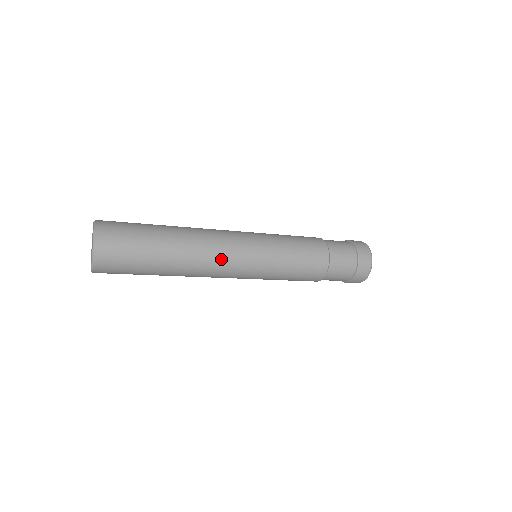
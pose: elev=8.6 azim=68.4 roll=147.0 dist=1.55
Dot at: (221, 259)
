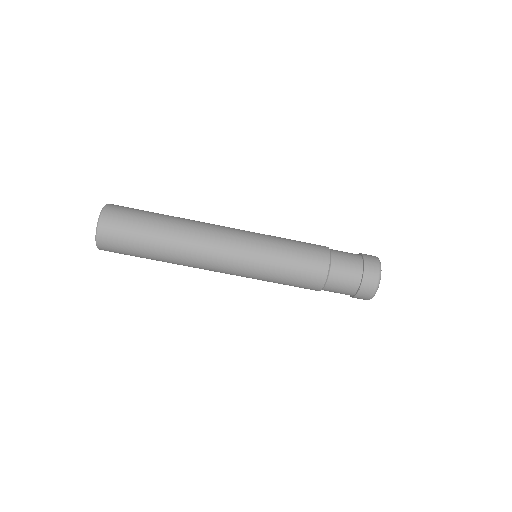
Dot at: (218, 228)
